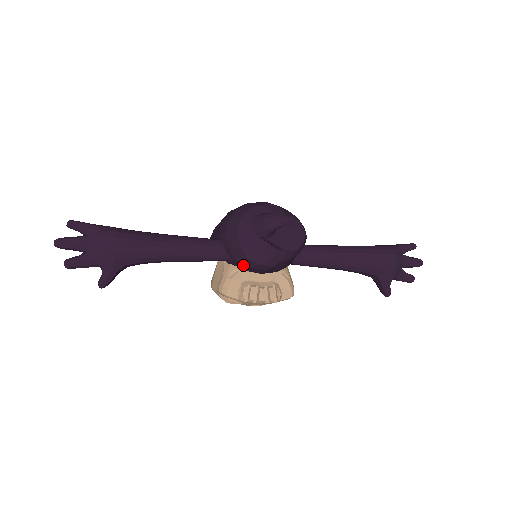
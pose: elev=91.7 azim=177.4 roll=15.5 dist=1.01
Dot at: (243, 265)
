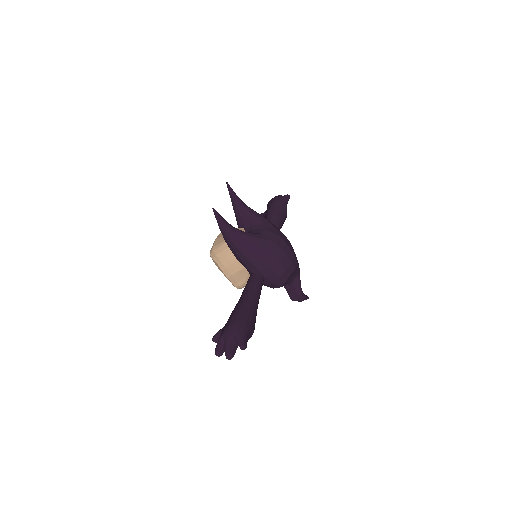
Dot at: occluded
